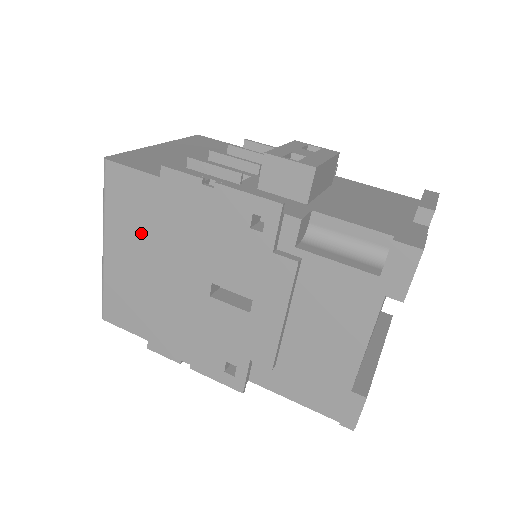
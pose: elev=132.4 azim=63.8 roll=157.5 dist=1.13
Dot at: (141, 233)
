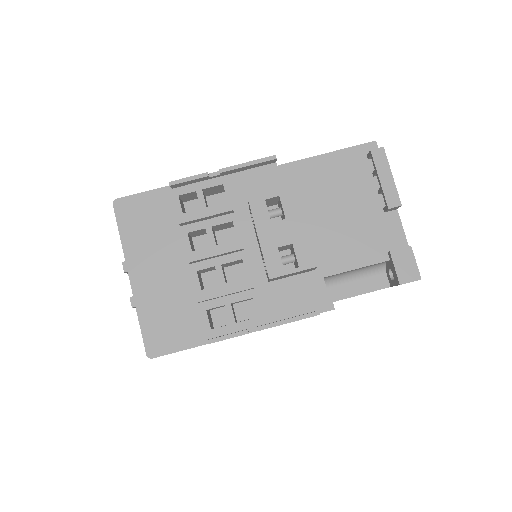
Dot at: occluded
